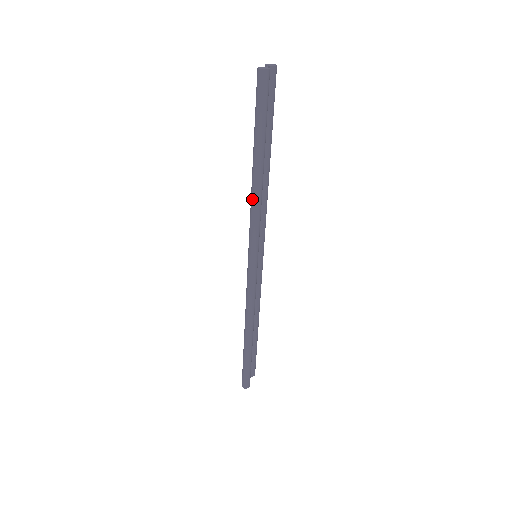
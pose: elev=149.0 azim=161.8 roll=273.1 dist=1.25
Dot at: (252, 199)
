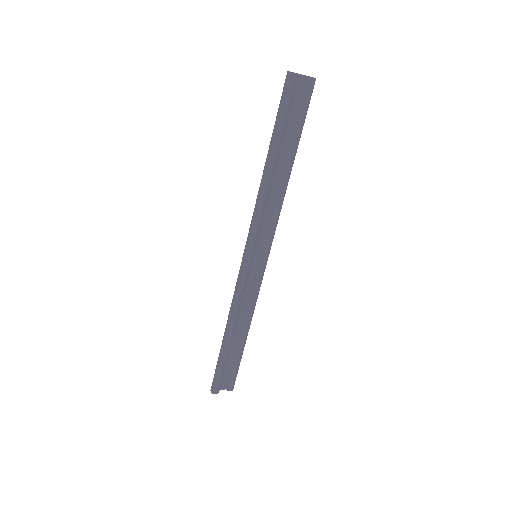
Dot at: (258, 192)
